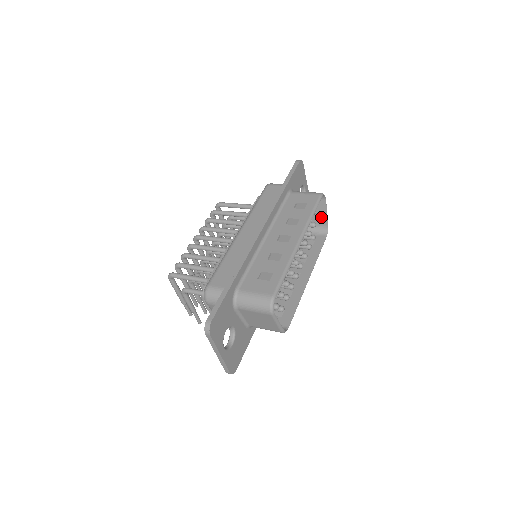
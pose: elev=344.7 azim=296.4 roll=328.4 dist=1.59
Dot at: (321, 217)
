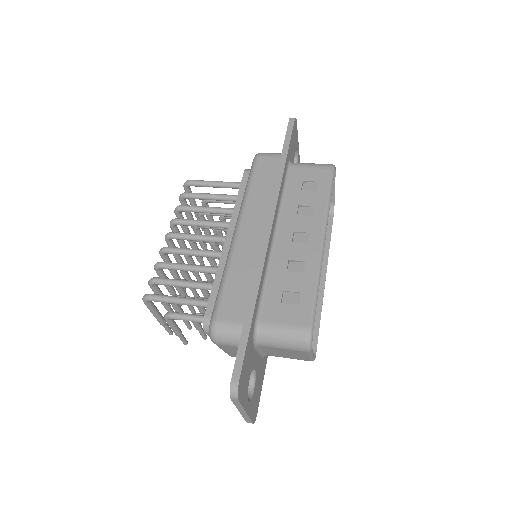
Dot at: occluded
